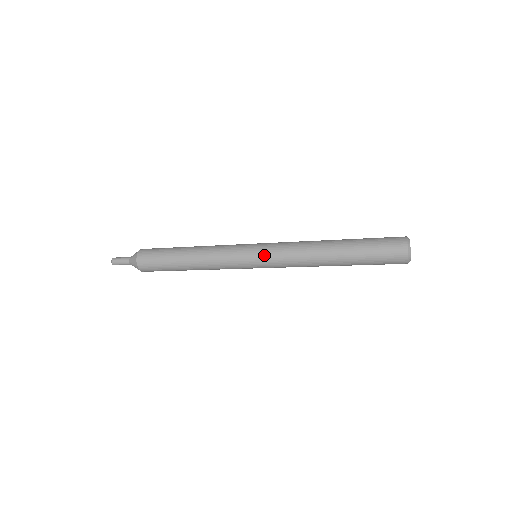
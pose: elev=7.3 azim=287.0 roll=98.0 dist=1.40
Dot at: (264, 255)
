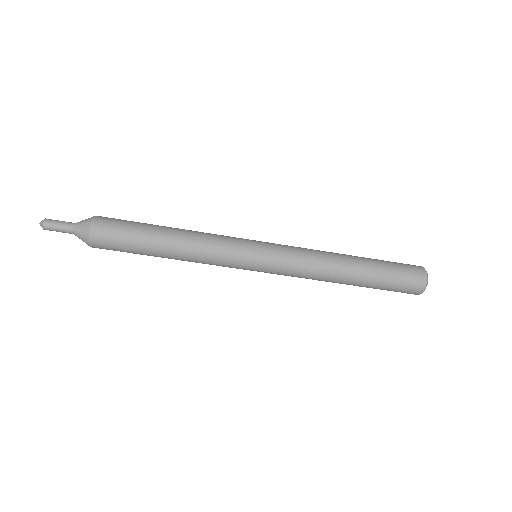
Dot at: (274, 247)
